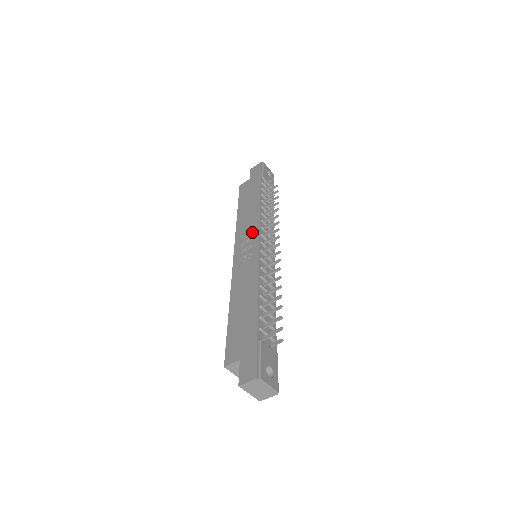
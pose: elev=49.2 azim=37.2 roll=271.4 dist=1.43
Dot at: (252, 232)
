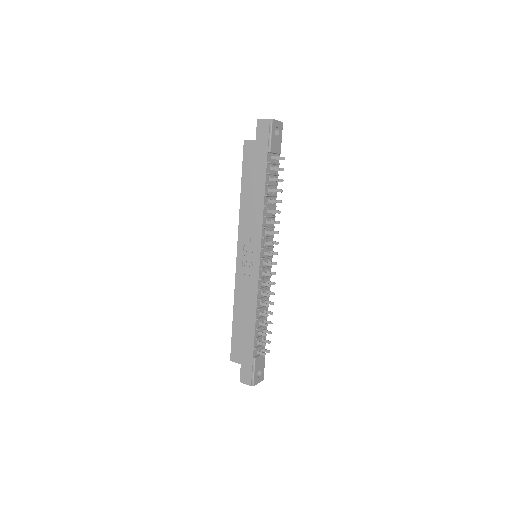
Dot at: (254, 238)
